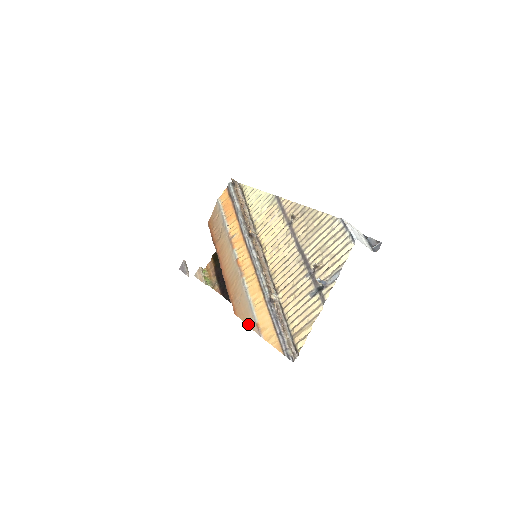
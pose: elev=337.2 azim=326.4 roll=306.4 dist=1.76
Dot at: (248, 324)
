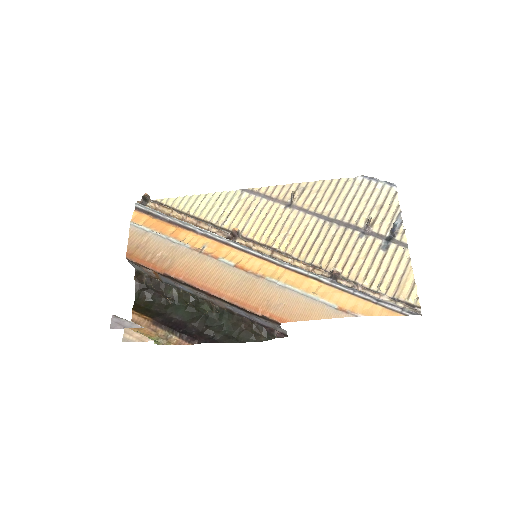
Dot at: (323, 317)
